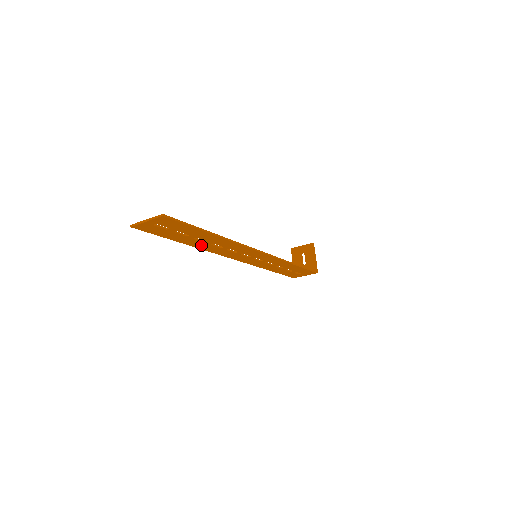
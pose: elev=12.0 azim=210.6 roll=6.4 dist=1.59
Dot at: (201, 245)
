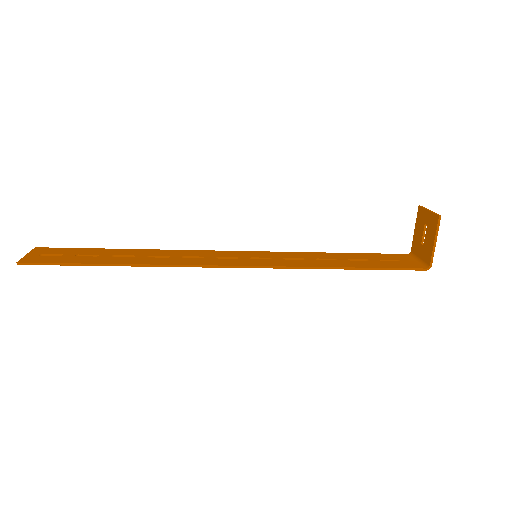
Dot at: (143, 254)
